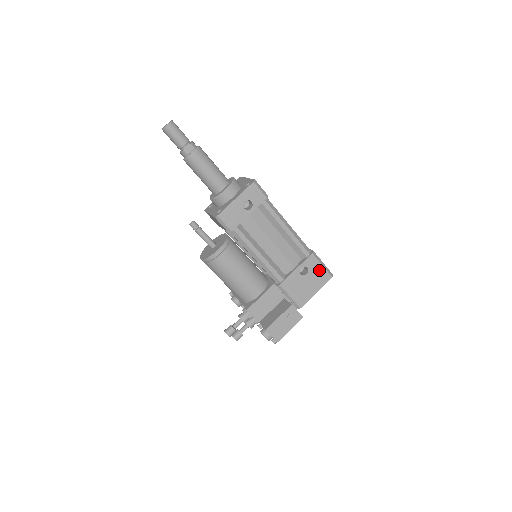
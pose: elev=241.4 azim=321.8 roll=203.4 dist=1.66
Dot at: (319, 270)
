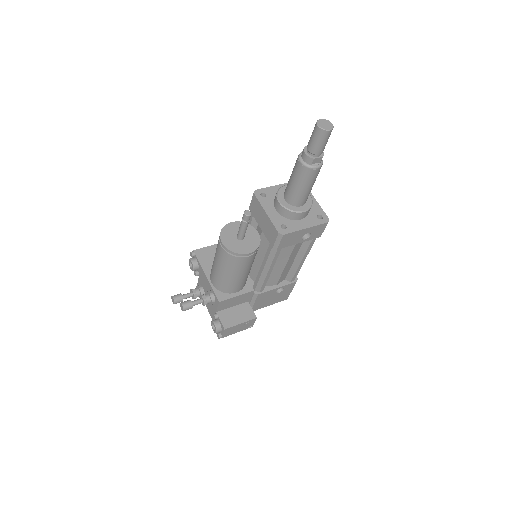
Dot at: (287, 293)
